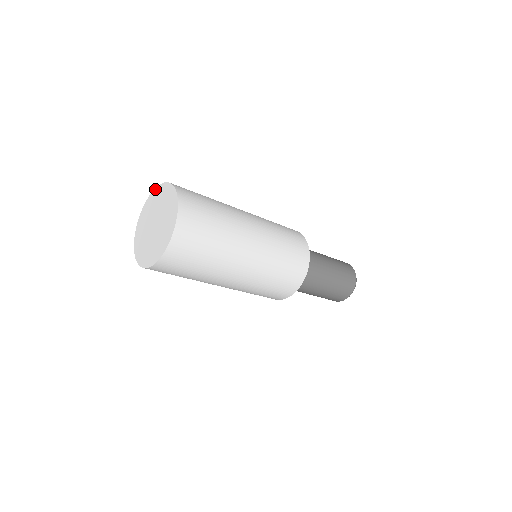
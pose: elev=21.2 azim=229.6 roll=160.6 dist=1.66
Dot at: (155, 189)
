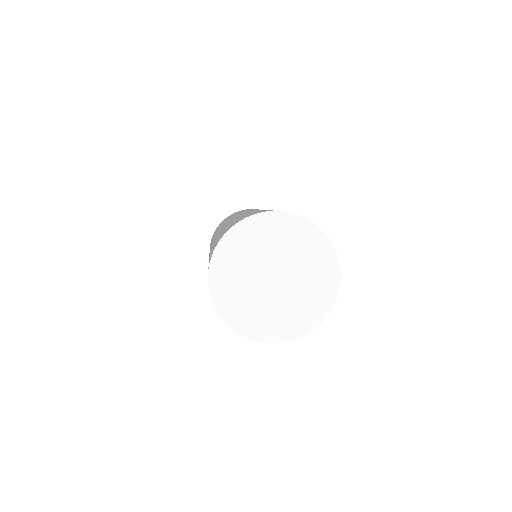
Dot at: (221, 242)
